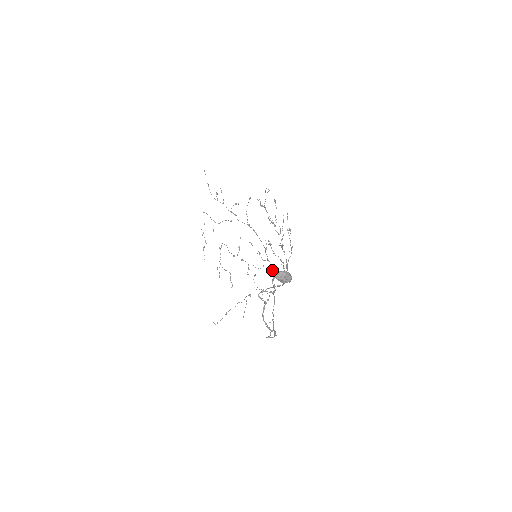
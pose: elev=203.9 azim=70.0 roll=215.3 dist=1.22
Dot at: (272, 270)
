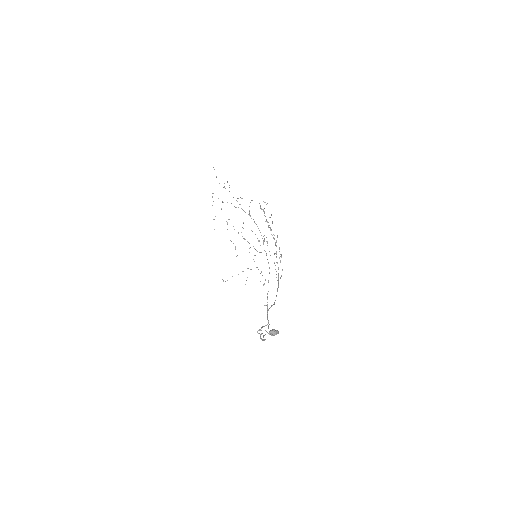
Dot at: (268, 262)
